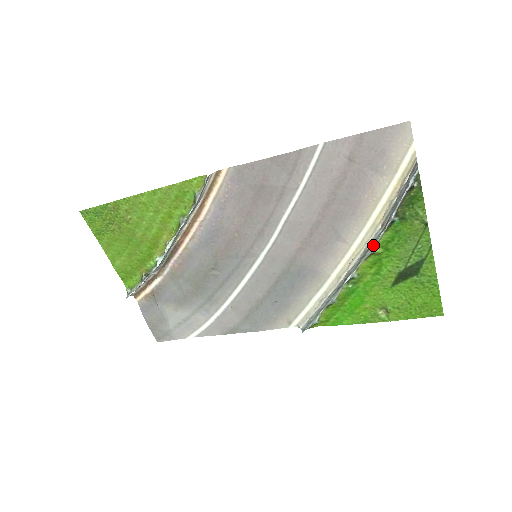
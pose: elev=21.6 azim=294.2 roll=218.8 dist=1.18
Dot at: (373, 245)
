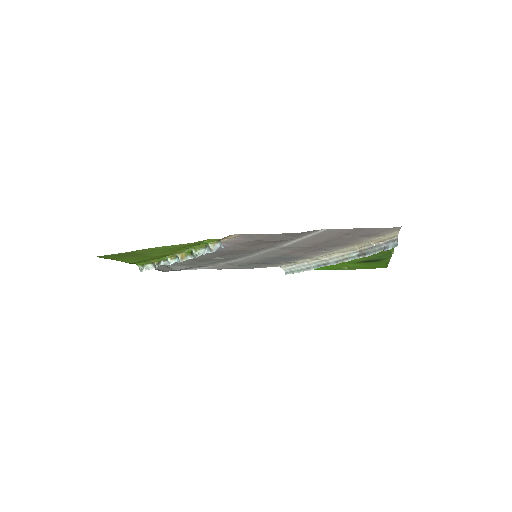
Dot at: occluded
